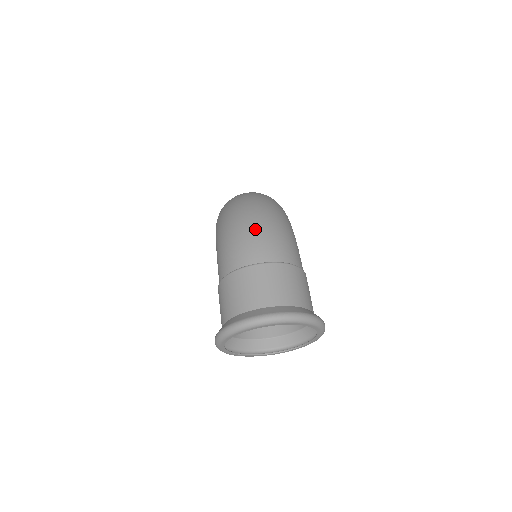
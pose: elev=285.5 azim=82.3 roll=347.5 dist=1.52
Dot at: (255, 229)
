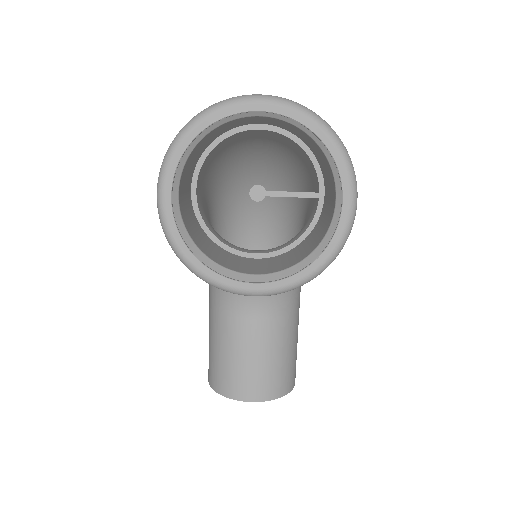
Dot at: occluded
